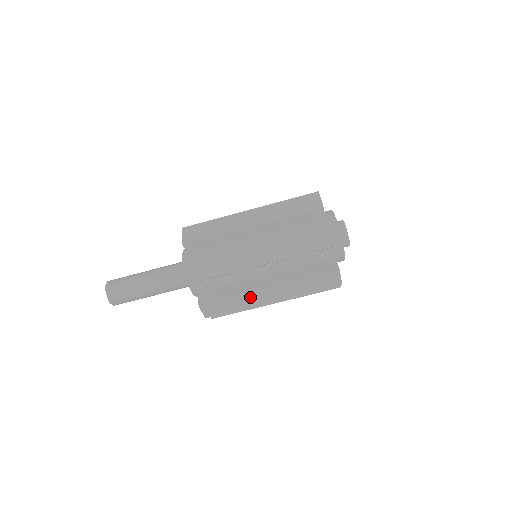
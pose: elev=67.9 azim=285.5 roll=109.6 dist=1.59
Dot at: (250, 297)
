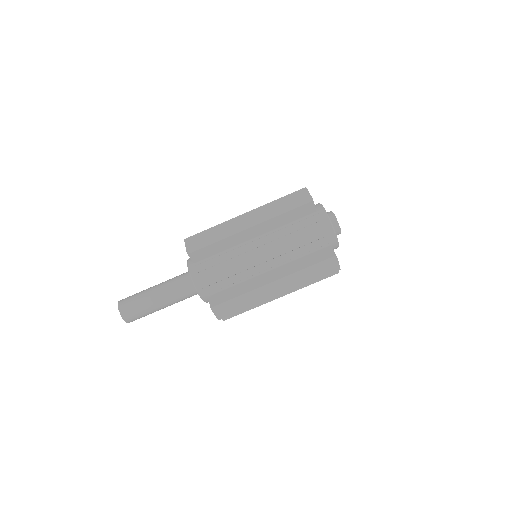
Dot at: (258, 294)
